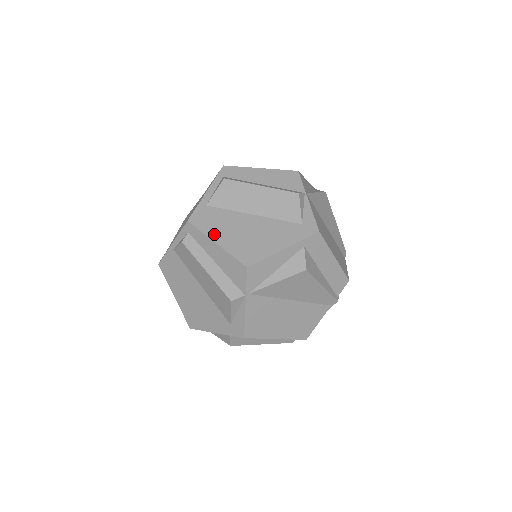
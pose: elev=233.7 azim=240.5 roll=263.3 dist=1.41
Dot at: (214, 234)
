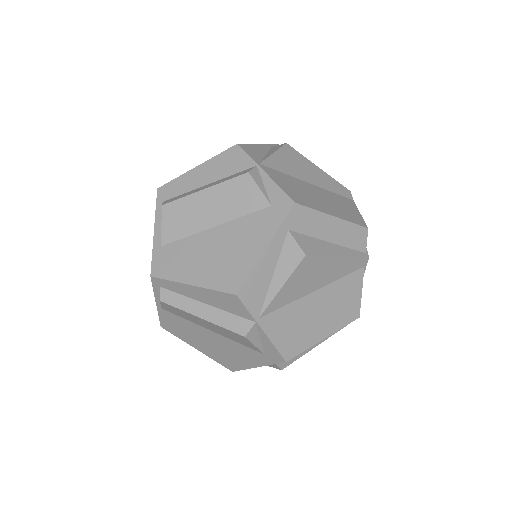
Dot at: (184, 275)
